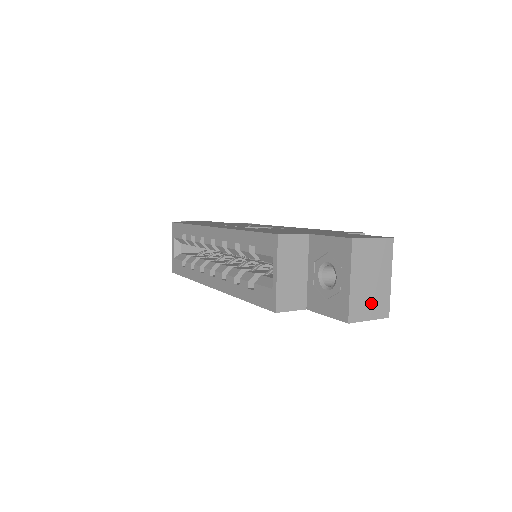
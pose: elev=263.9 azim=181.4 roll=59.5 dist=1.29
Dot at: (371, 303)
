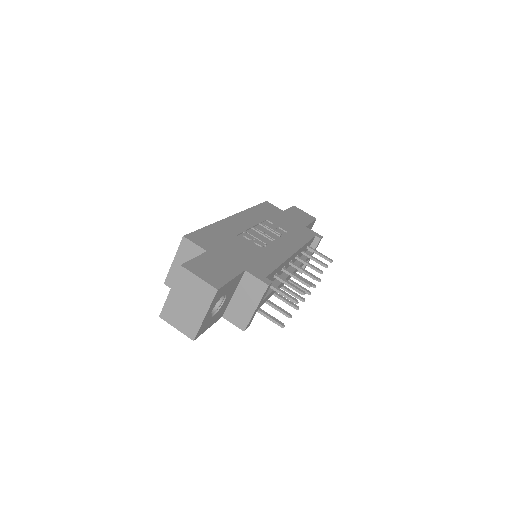
Dot at: (182, 319)
